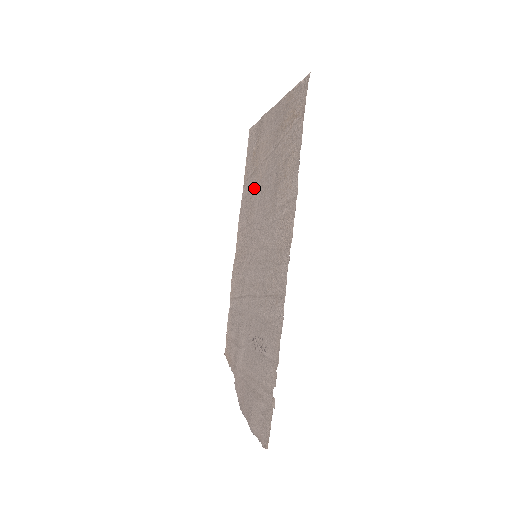
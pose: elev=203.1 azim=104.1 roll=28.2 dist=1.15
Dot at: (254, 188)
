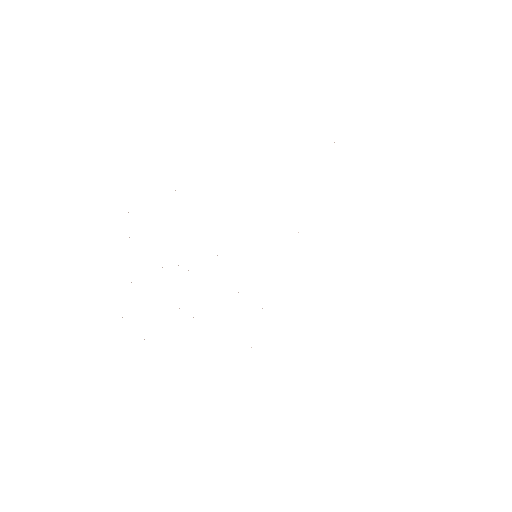
Dot at: occluded
